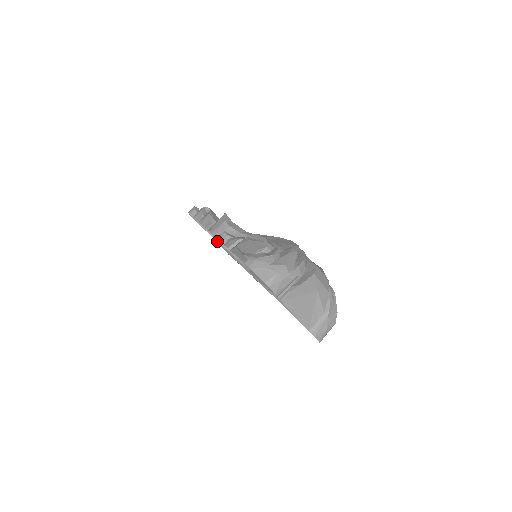
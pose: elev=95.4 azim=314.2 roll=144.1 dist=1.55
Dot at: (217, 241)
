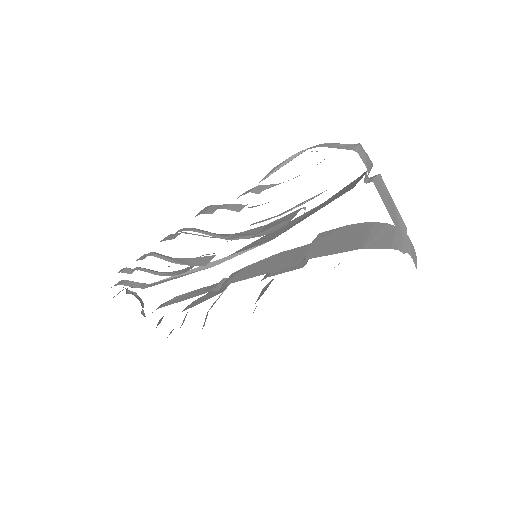
Dot at: (183, 272)
